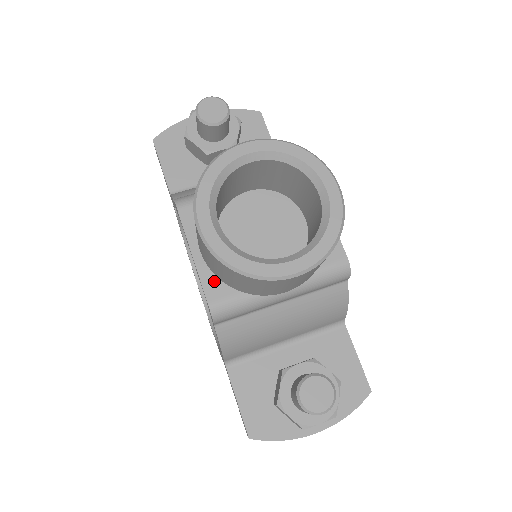
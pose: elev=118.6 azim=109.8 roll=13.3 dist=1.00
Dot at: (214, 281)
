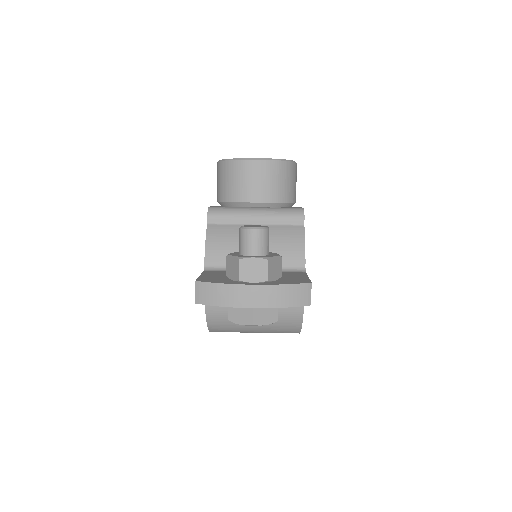
Dot at: occluded
